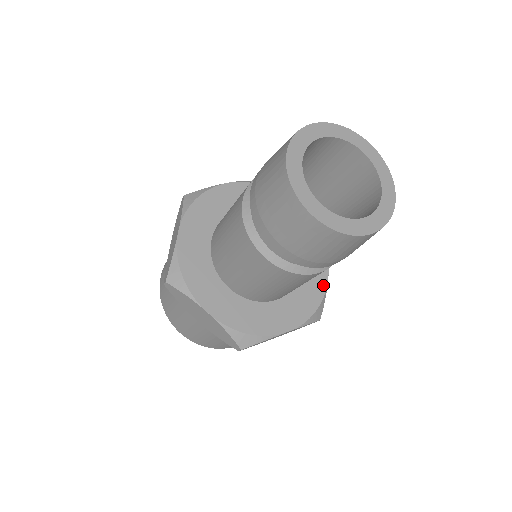
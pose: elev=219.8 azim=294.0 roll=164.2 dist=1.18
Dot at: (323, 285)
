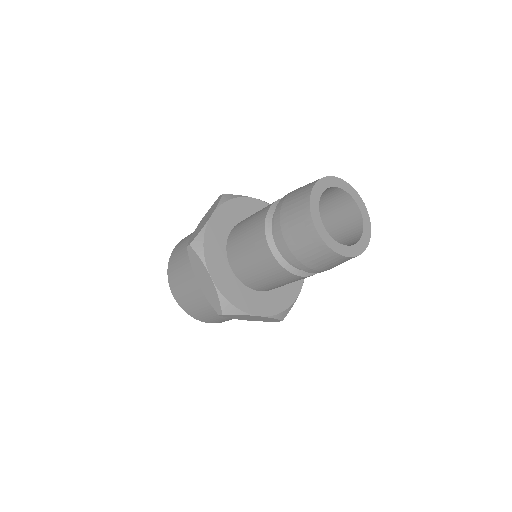
Dot at: (294, 297)
